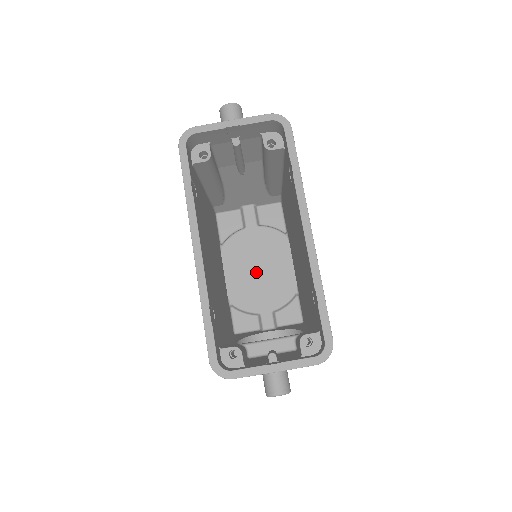
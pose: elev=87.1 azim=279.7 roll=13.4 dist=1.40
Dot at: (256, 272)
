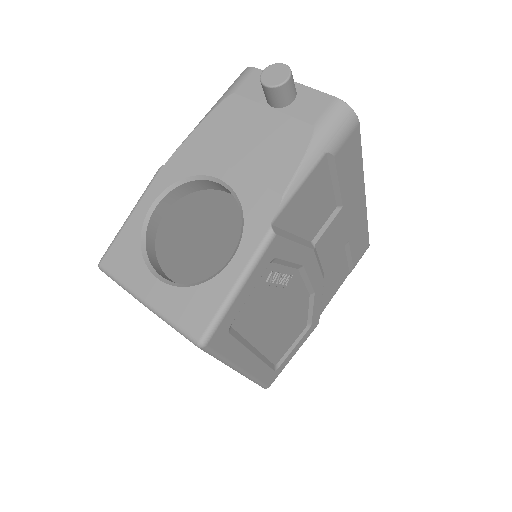
Dot at: occluded
